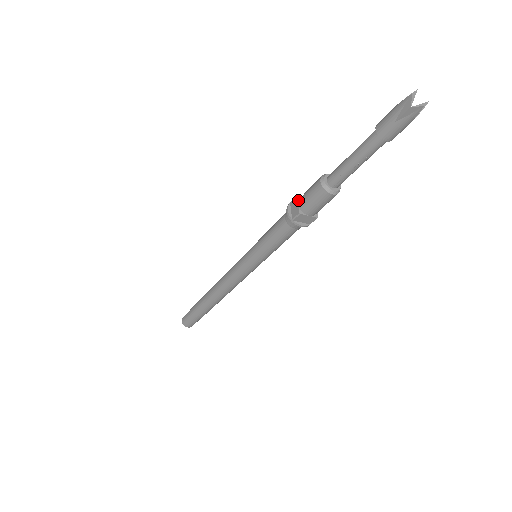
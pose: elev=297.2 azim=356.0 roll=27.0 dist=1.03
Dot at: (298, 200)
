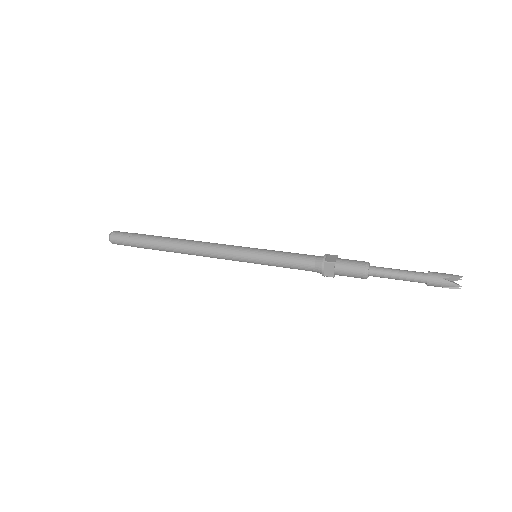
Dot at: (335, 267)
